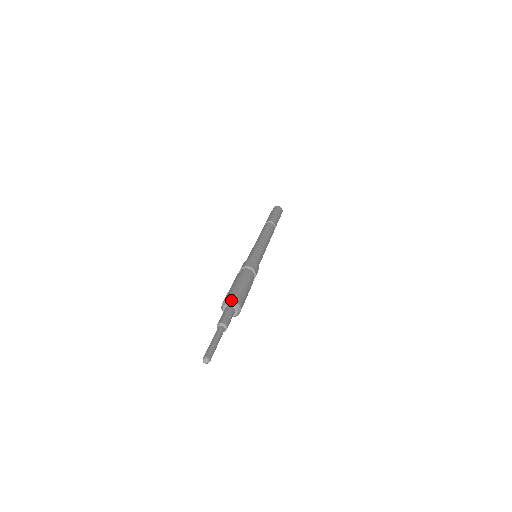
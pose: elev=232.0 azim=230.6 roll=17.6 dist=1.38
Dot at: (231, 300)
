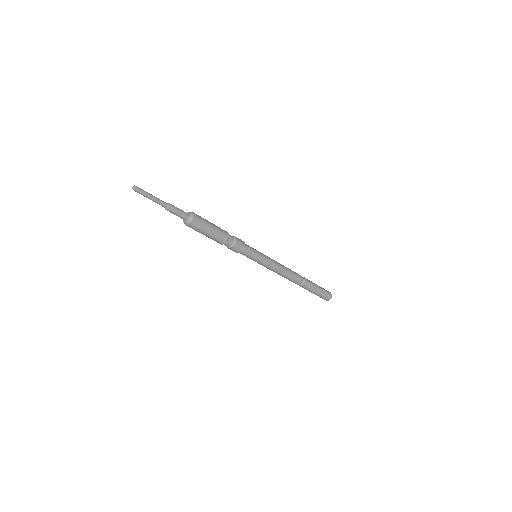
Dot at: occluded
